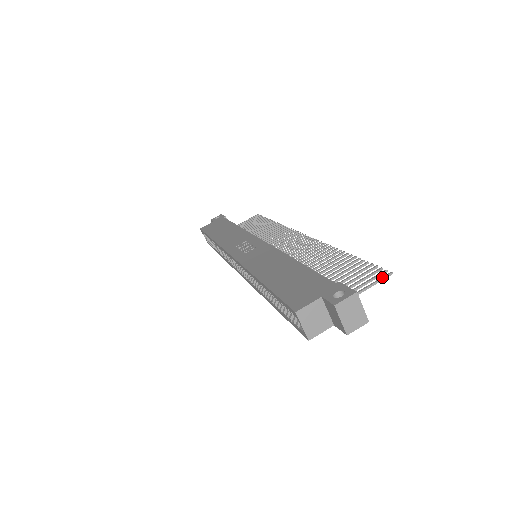
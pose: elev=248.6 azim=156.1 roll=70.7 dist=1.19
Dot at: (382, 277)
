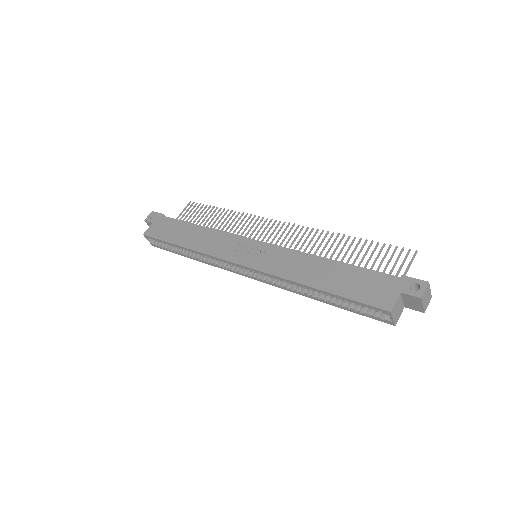
Dot at: (413, 257)
